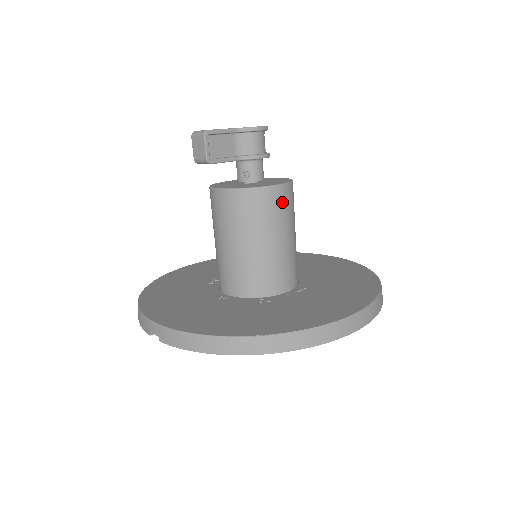
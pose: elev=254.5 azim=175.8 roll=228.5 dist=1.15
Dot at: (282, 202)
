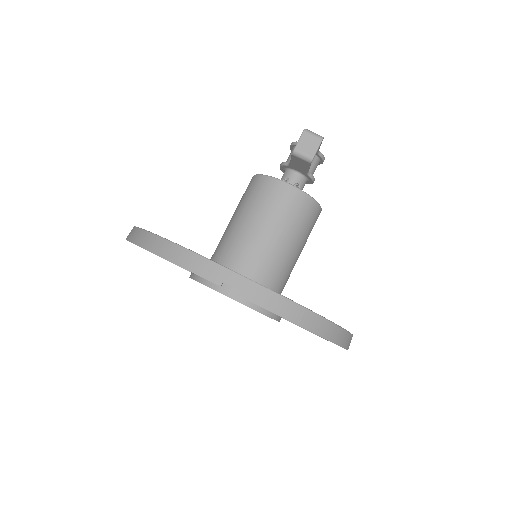
Dot at: (314, 224)
